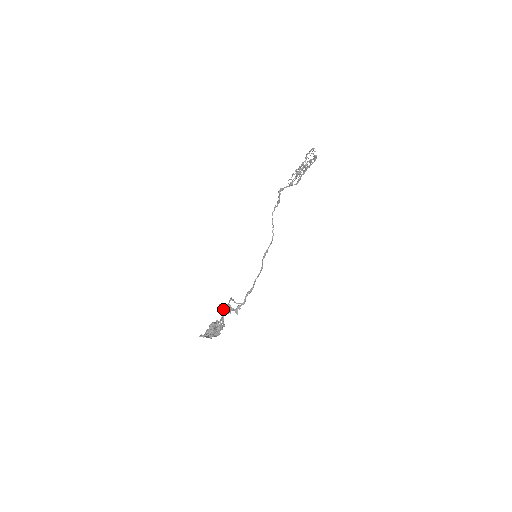
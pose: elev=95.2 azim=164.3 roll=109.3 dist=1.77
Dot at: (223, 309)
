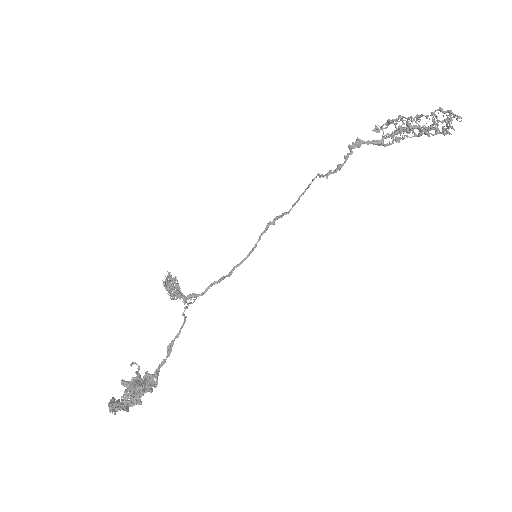
Dot at: (166, 287)
